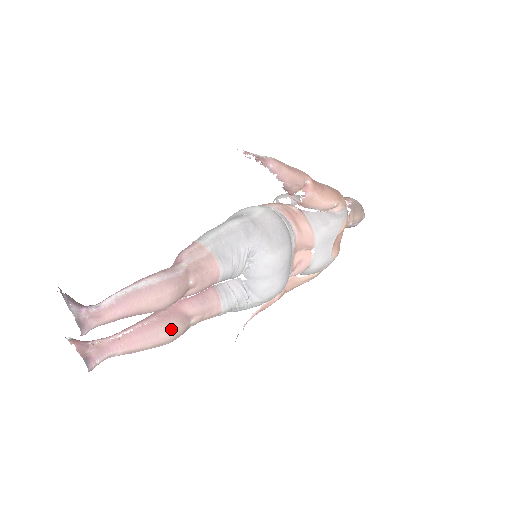
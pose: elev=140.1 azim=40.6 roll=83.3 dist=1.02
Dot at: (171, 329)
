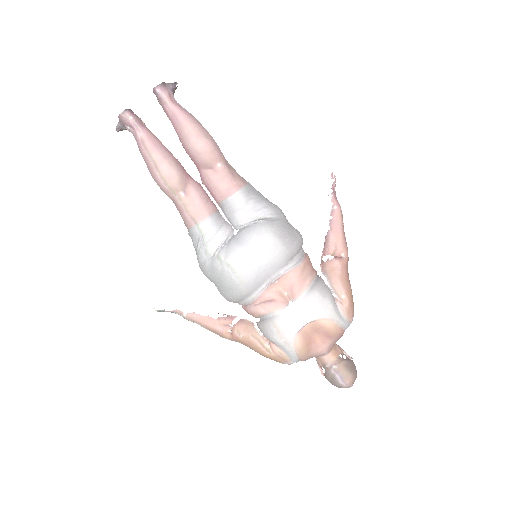
Dot at: (173, 169)
